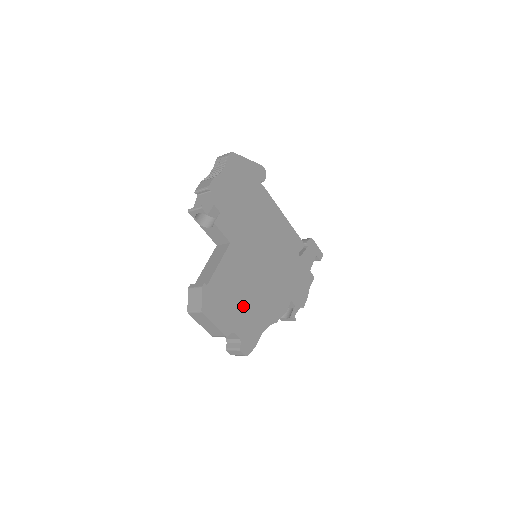
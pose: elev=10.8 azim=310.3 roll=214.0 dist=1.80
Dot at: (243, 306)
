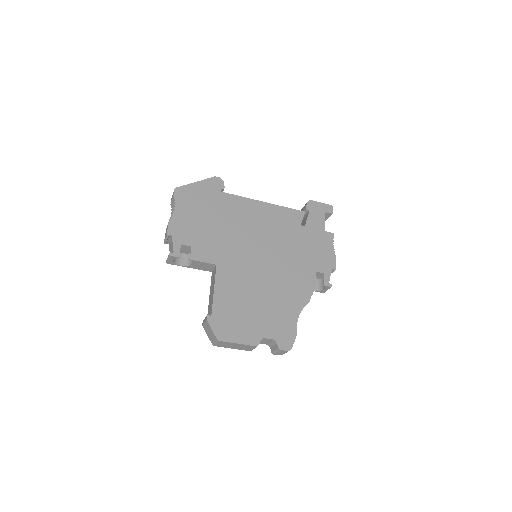
Dot at: (261, 310)
